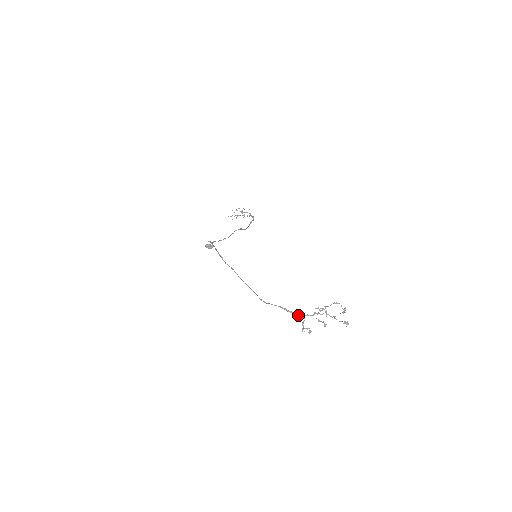
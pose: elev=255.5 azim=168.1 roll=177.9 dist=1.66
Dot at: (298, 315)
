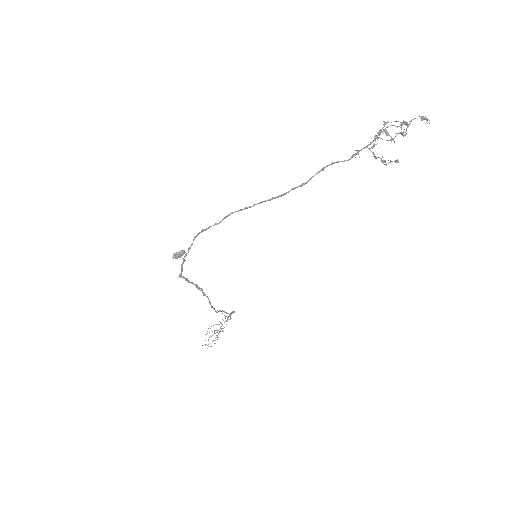
Dot at: occluded
